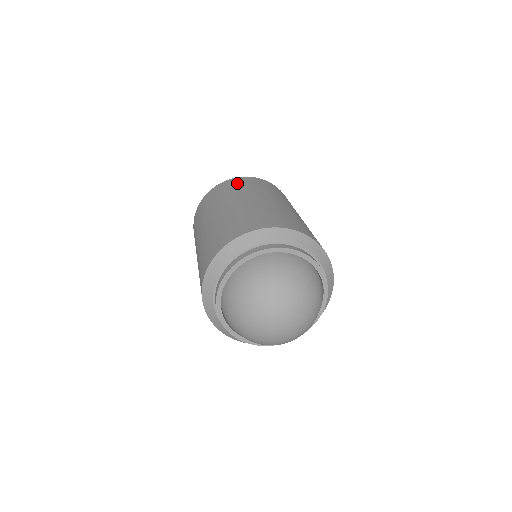
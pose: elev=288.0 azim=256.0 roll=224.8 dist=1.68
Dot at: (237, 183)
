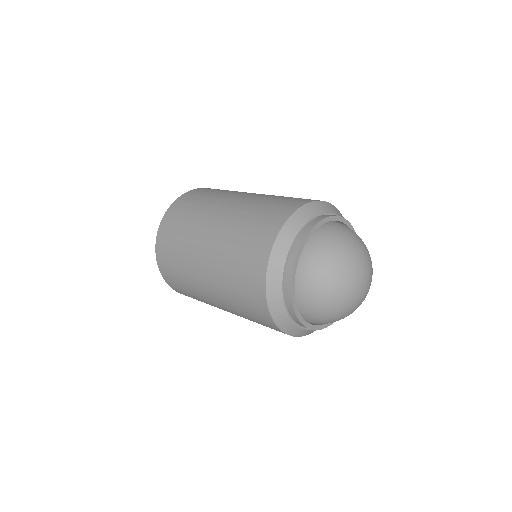
Dot at: (176, 217)
